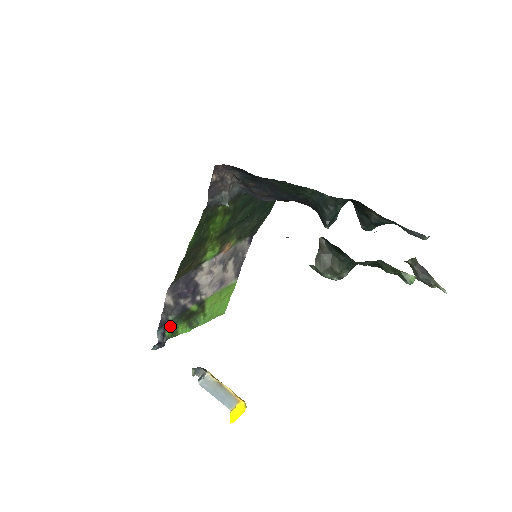
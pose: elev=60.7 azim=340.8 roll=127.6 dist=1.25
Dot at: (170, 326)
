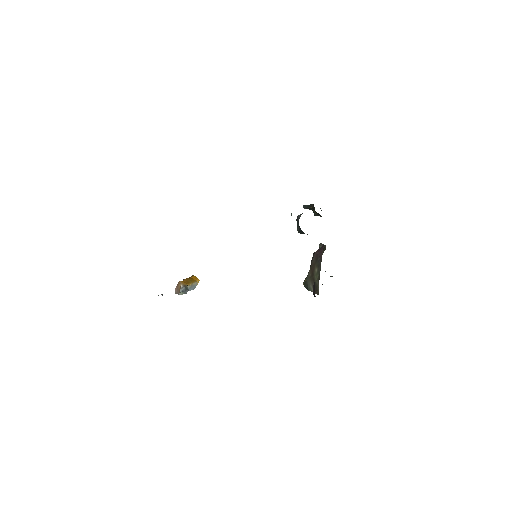
Dot at: occluded
